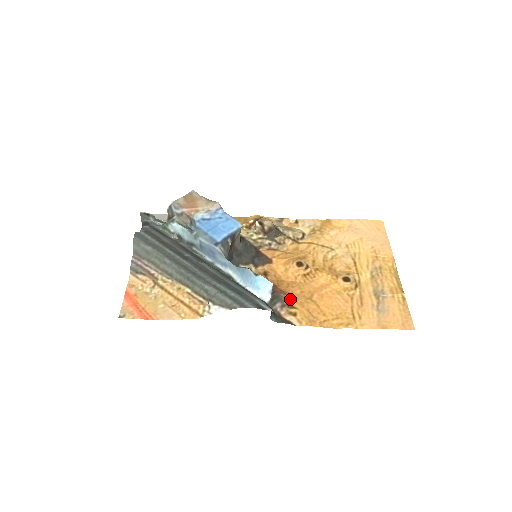
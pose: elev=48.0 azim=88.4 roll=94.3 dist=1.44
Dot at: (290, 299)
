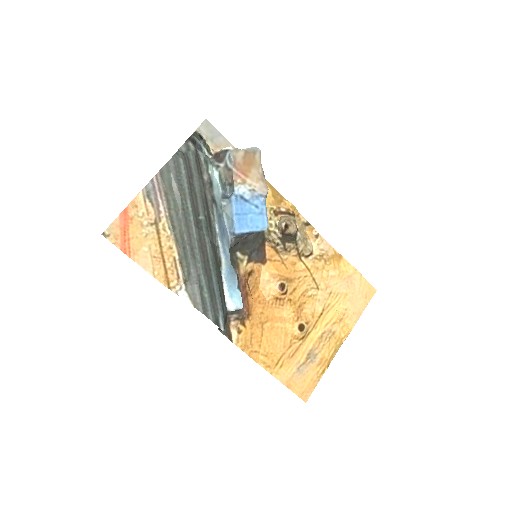
Dot at: (248, 316)
